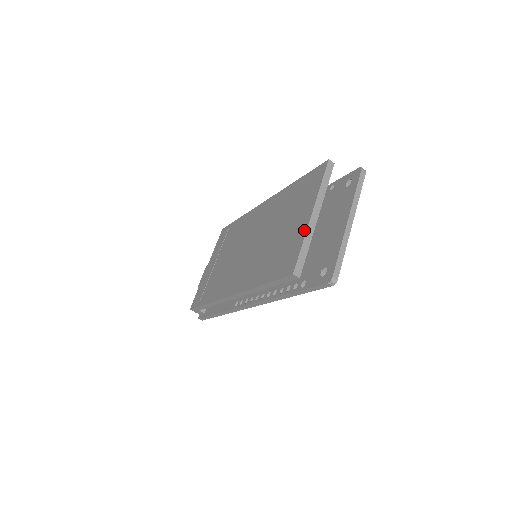
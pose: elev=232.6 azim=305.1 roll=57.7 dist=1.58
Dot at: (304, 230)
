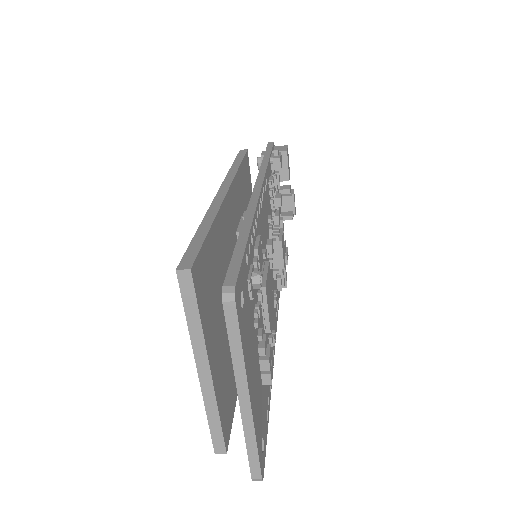
Dot at: (203, 392)
